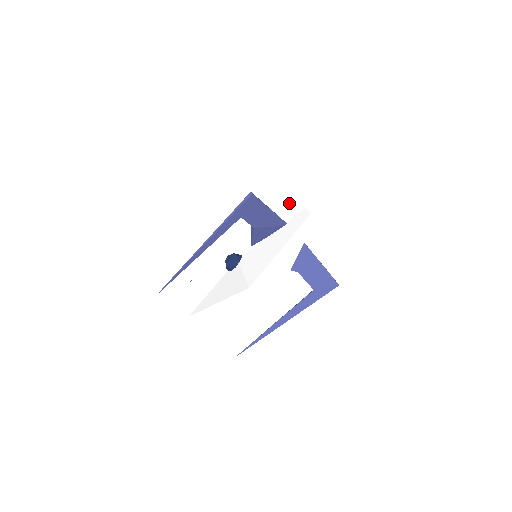
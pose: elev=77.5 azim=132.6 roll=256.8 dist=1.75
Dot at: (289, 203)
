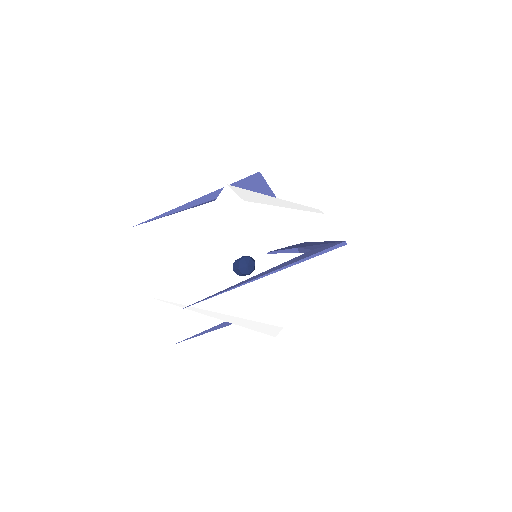
Dot at: occluded
